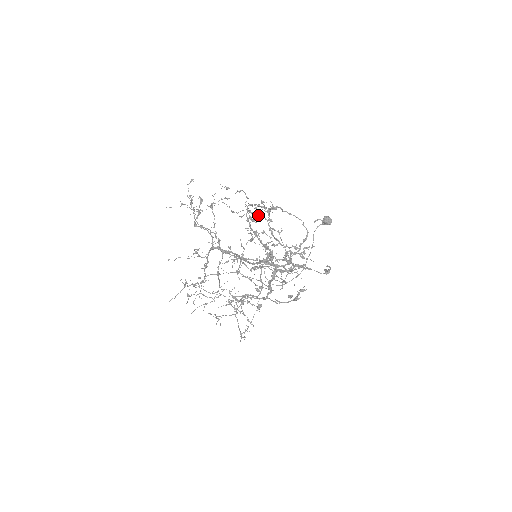
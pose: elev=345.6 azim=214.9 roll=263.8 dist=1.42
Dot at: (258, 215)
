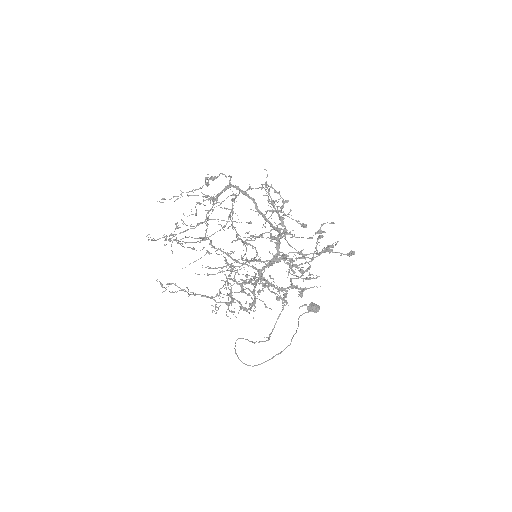
Dot at: (244, 267)
